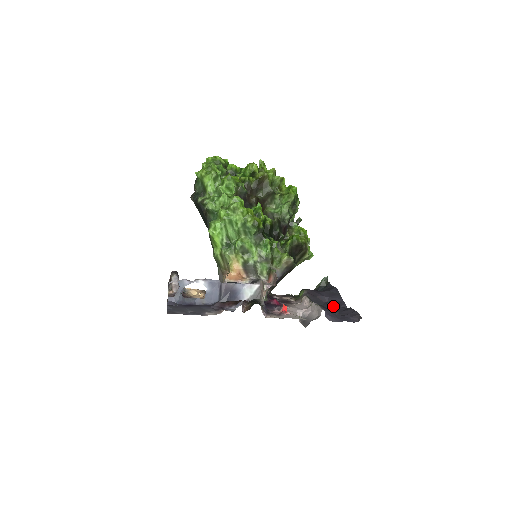
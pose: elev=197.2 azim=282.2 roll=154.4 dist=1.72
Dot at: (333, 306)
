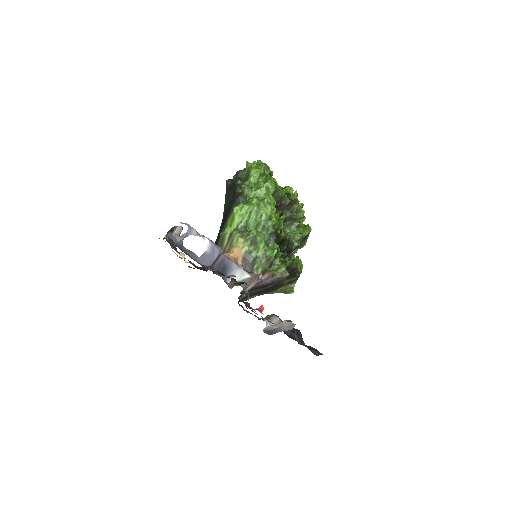
Dot at: (294, 339)
